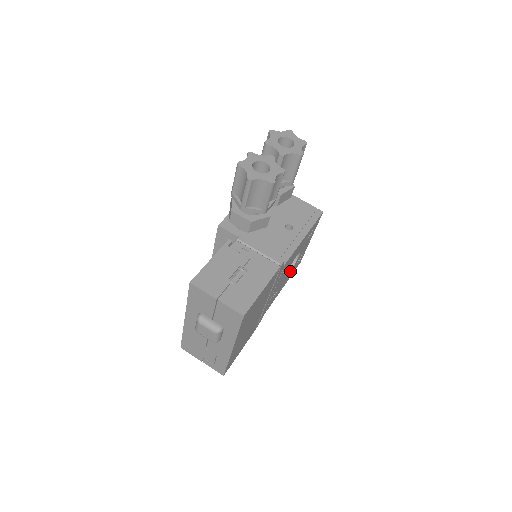
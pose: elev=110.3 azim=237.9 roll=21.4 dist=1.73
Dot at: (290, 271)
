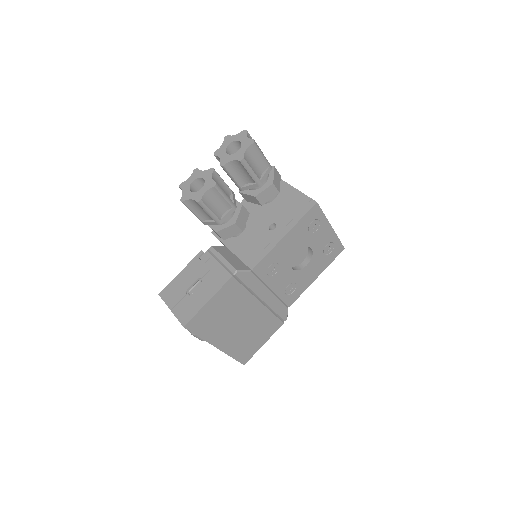
Dot at: (308, 265)
